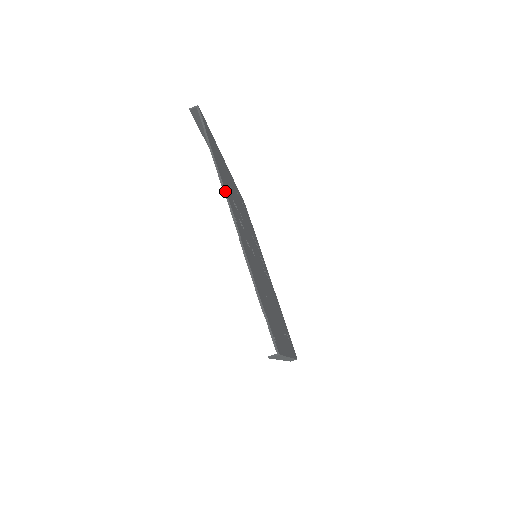
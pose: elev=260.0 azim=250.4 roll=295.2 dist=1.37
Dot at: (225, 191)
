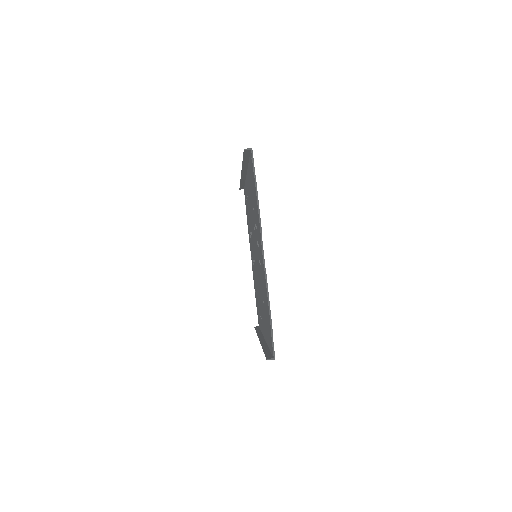
Dot at: occluded
